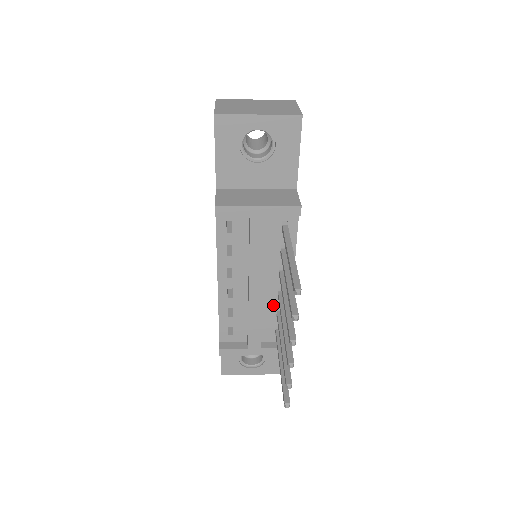
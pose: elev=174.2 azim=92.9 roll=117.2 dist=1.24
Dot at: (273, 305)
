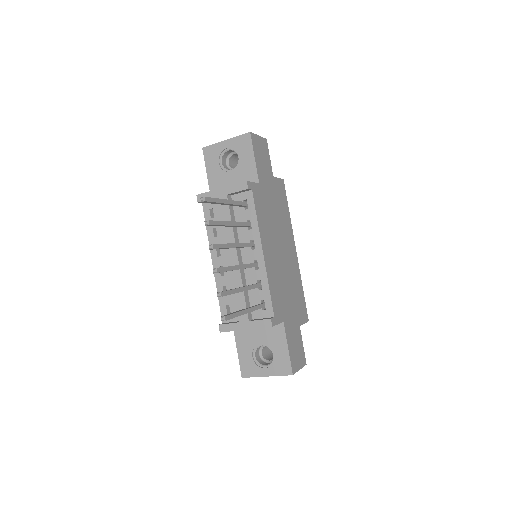
Dot at: (254, 278)
